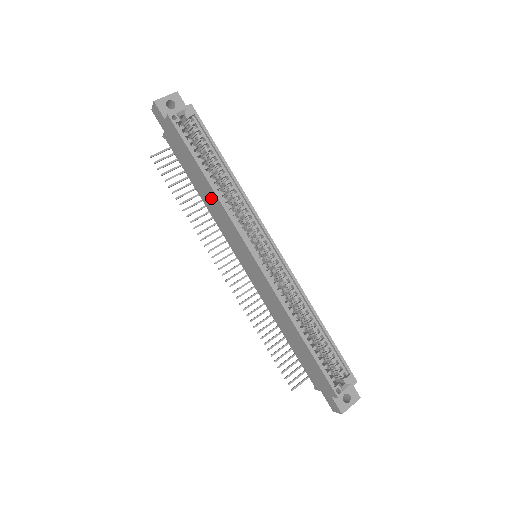
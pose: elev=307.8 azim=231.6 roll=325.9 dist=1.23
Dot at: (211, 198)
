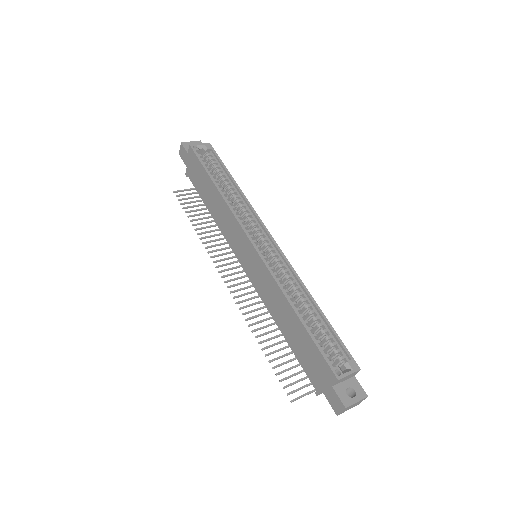
Dot at: (218, 204)
